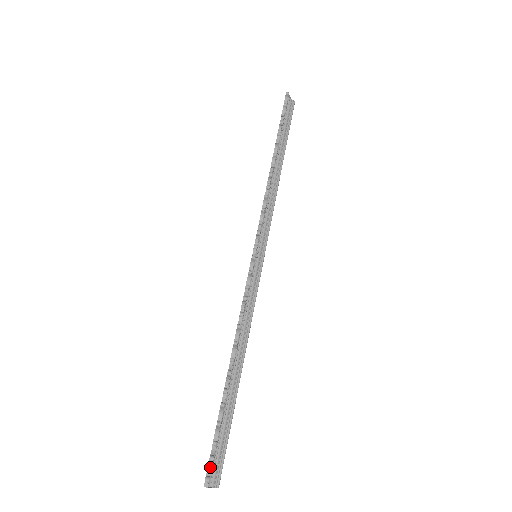
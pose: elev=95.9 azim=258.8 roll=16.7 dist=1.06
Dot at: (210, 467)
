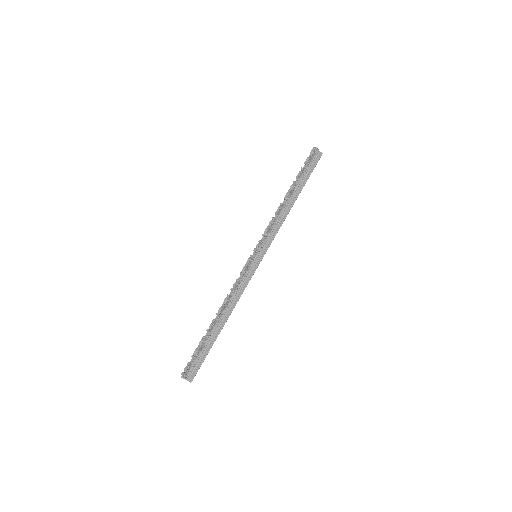
Dot at: (186, 368)
